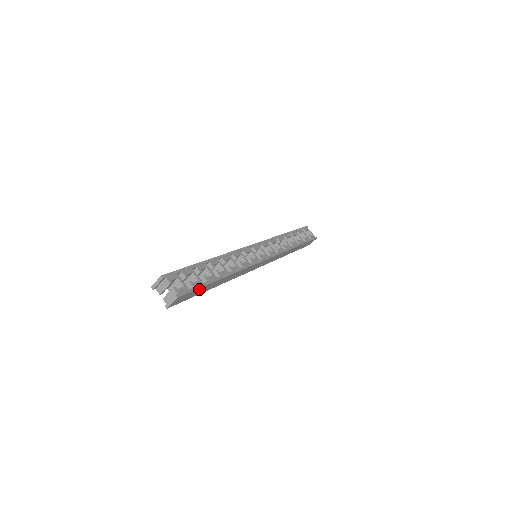
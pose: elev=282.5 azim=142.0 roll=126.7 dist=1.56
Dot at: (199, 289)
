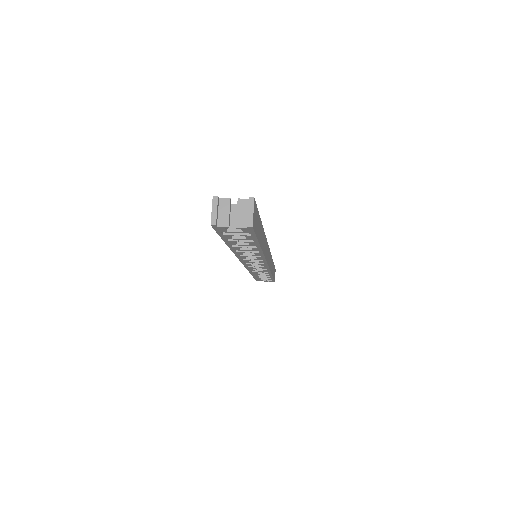
Dot at: (258, 218)
